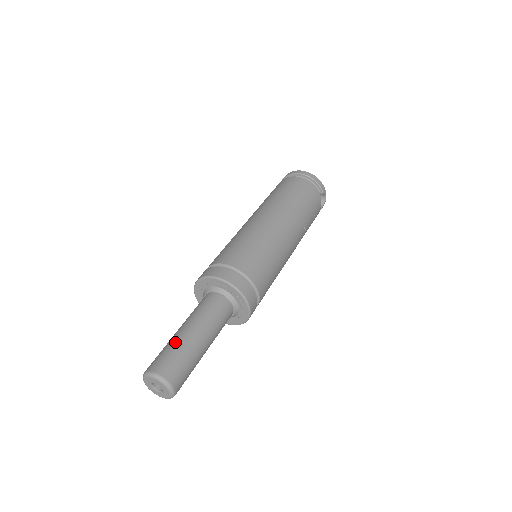
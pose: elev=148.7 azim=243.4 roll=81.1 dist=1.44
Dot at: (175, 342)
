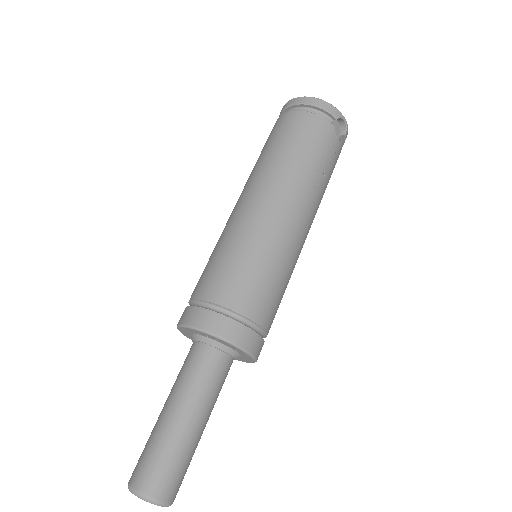
Dot at: (155, 434)
